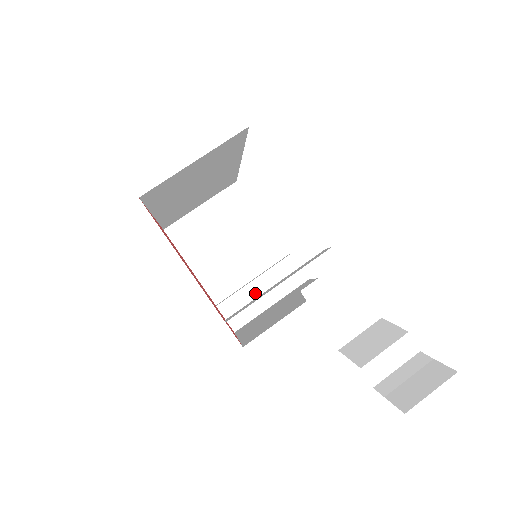
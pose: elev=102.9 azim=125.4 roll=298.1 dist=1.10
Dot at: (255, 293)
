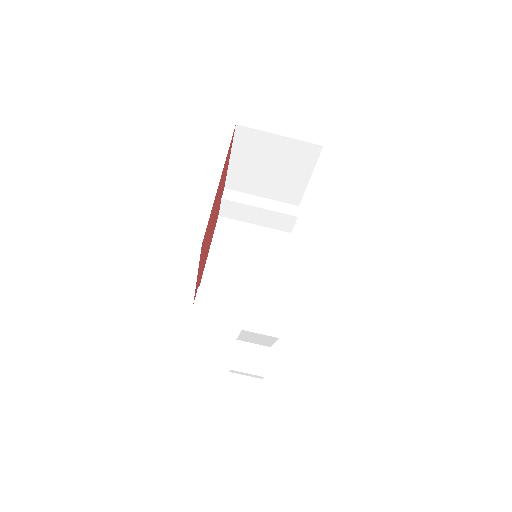
Dot at: (252, 213)
